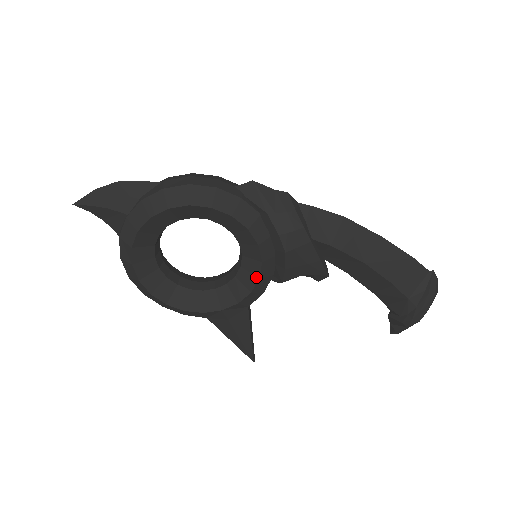
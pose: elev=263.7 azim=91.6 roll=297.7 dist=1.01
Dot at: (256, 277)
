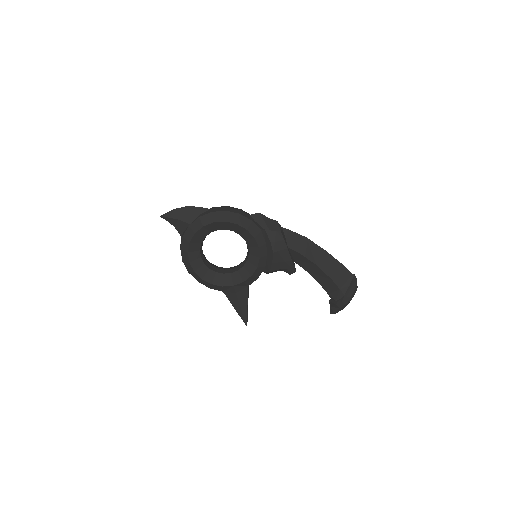
Dot at: (255, 267)
